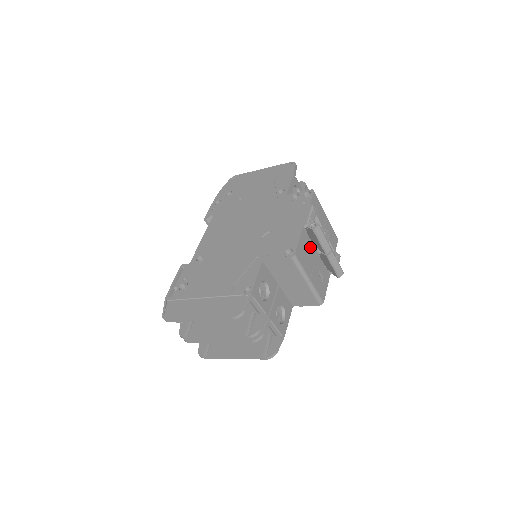
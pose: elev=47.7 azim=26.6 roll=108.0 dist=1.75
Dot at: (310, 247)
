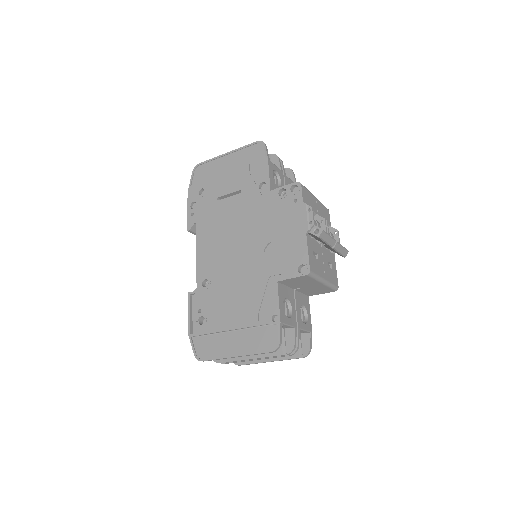
Dot at: (316, 247)
